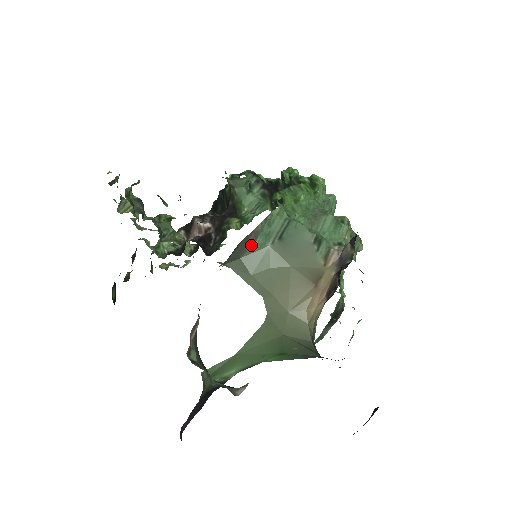
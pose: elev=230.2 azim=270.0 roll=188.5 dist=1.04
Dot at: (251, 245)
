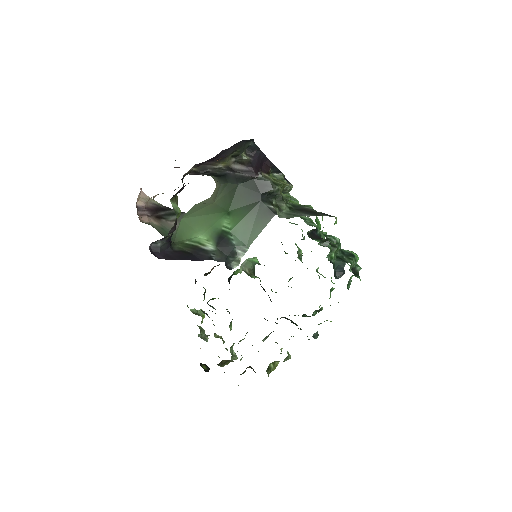
Dot at: occluded
